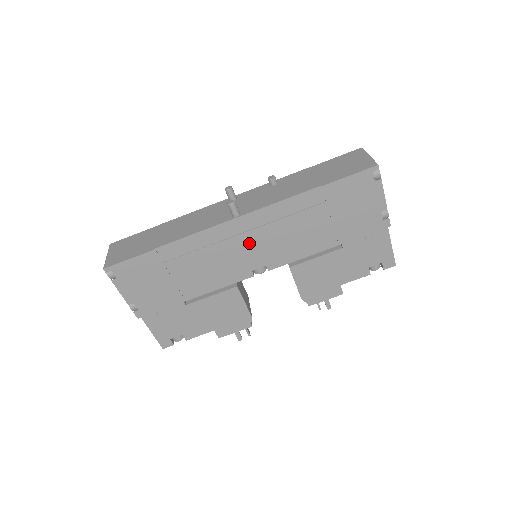
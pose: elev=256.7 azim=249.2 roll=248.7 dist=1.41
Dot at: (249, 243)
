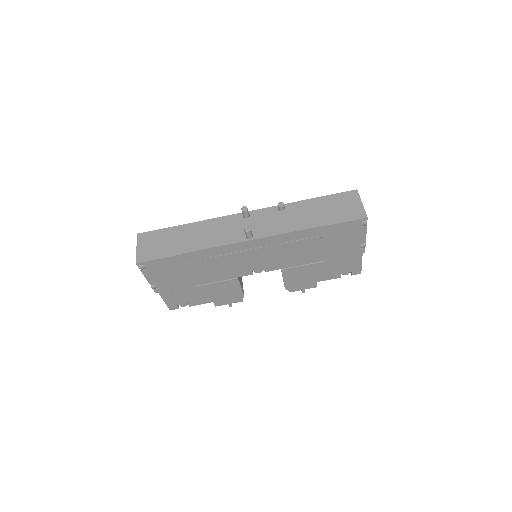
Dot at: (255, 255)
